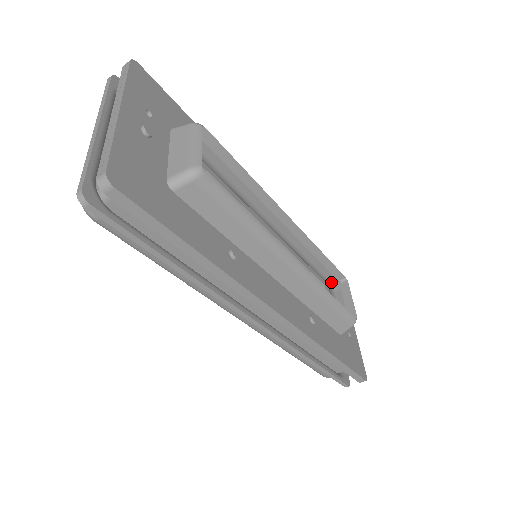
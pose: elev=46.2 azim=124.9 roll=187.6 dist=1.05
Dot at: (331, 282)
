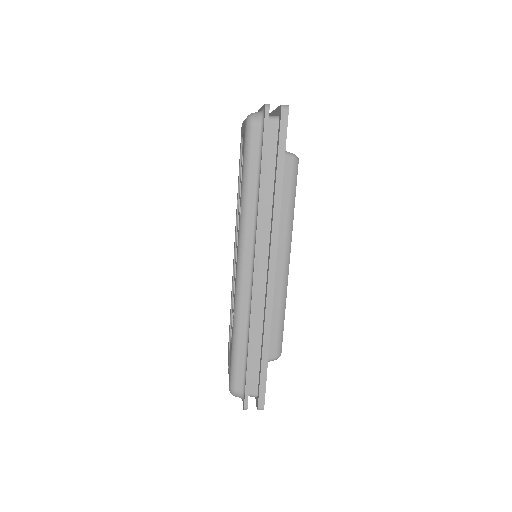
Dot at: occluded
